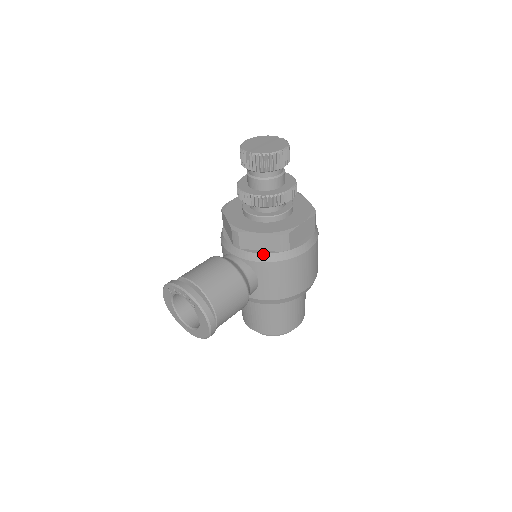
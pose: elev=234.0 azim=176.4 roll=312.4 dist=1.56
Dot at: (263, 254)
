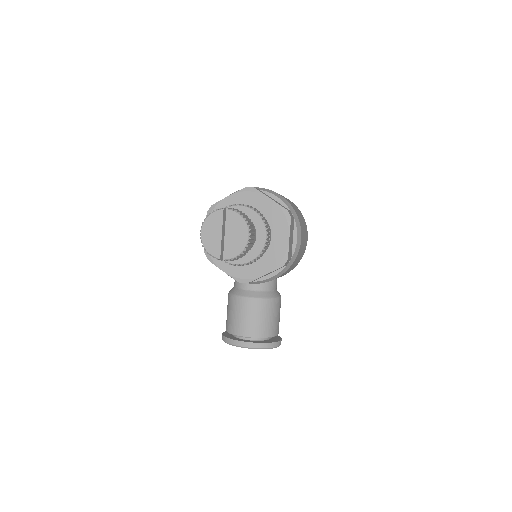
Dot at: (274, 276)
